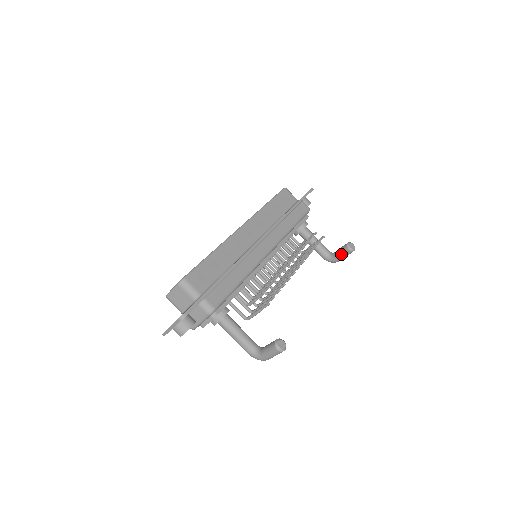
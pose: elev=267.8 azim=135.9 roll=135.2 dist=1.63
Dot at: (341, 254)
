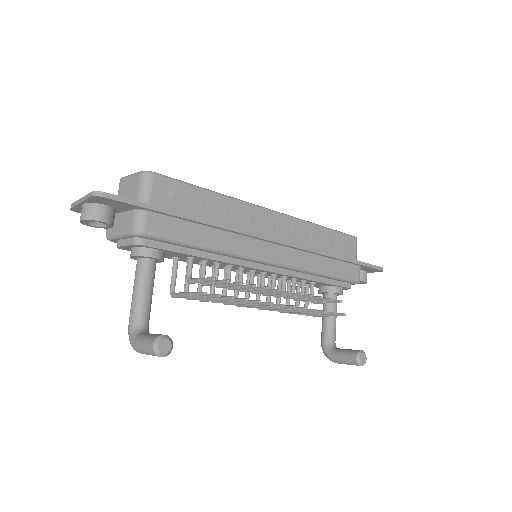
Dot at: (343, 355)
